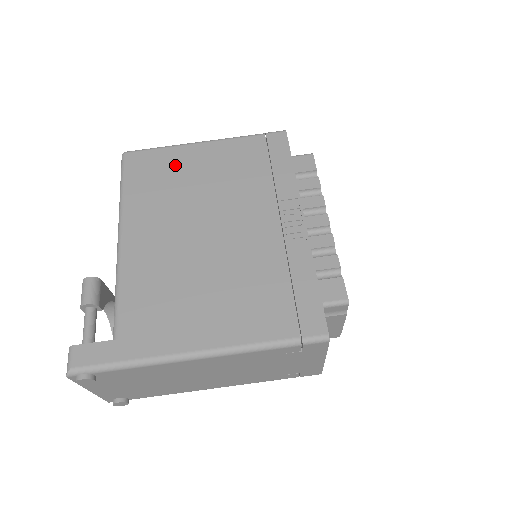
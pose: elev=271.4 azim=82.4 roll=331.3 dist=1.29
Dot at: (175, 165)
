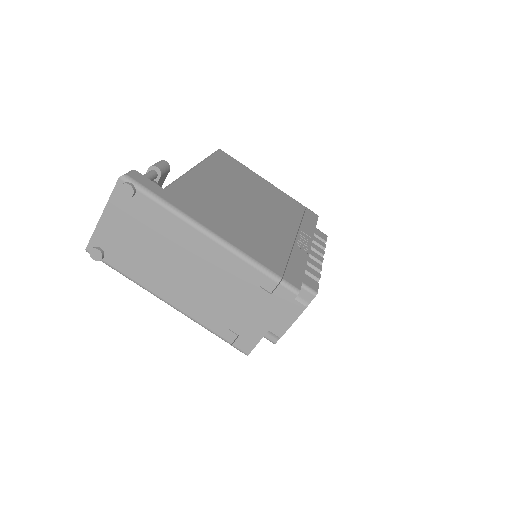
Dot at: (247, 175)
